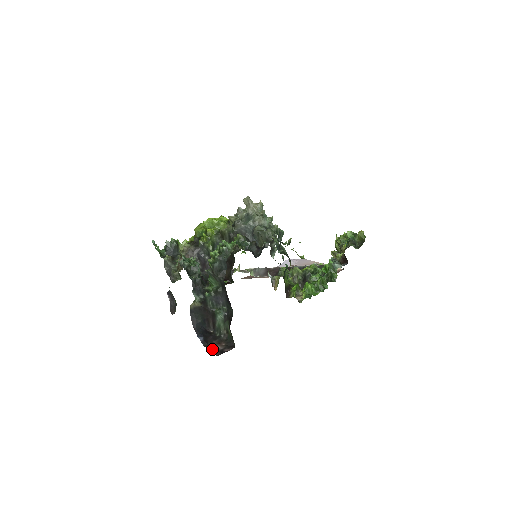
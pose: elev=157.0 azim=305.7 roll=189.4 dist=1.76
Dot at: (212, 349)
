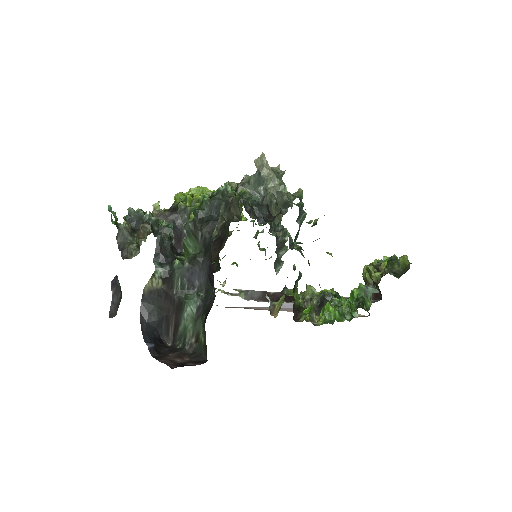
Dot at: (165, 360)
